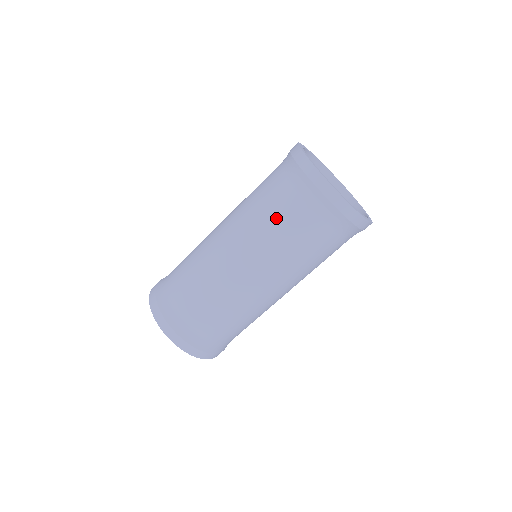
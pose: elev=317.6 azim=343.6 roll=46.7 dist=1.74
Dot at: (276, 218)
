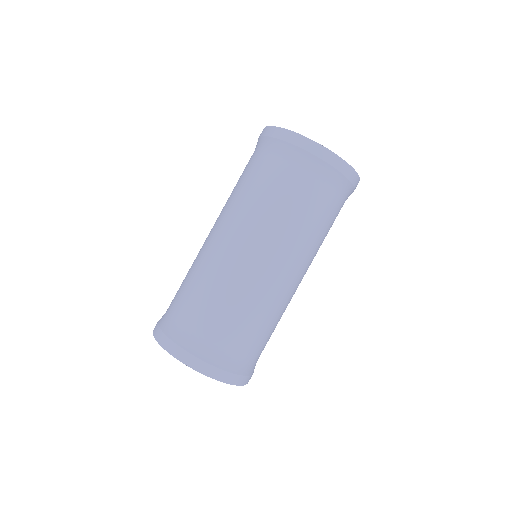
Dot at: (305, 212)
